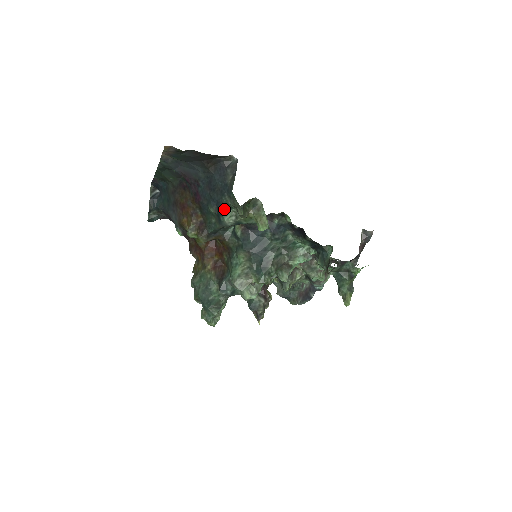
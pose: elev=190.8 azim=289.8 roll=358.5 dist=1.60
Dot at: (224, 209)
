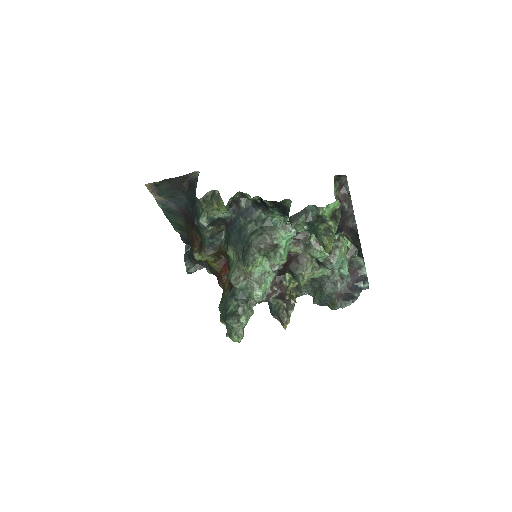
Dot at: (199, 214)
